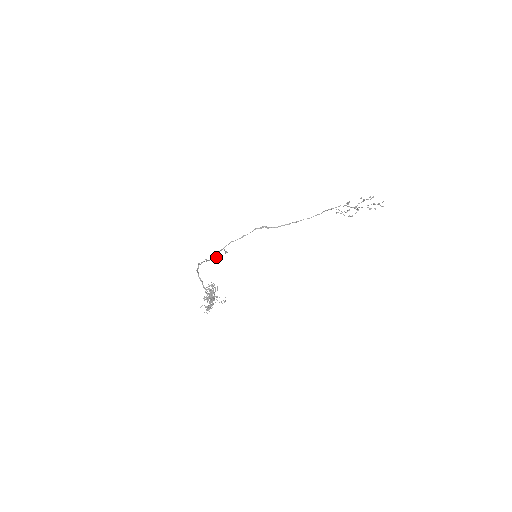
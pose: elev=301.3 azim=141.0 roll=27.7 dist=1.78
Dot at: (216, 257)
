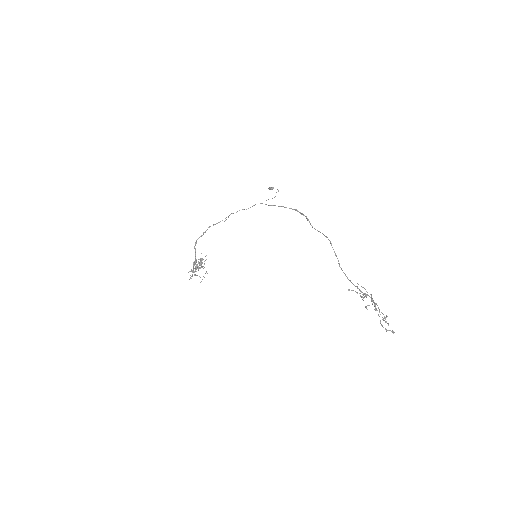
Dot at: occluded
